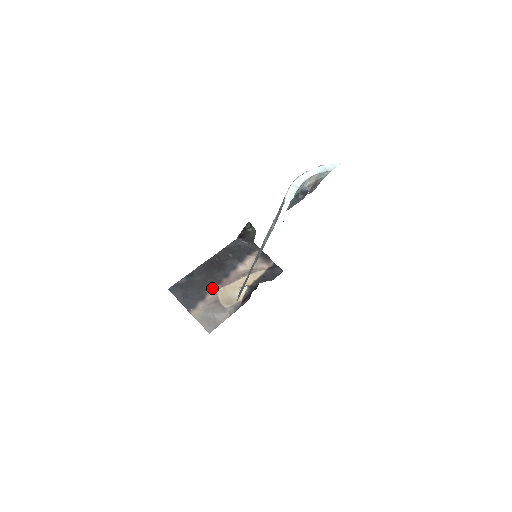
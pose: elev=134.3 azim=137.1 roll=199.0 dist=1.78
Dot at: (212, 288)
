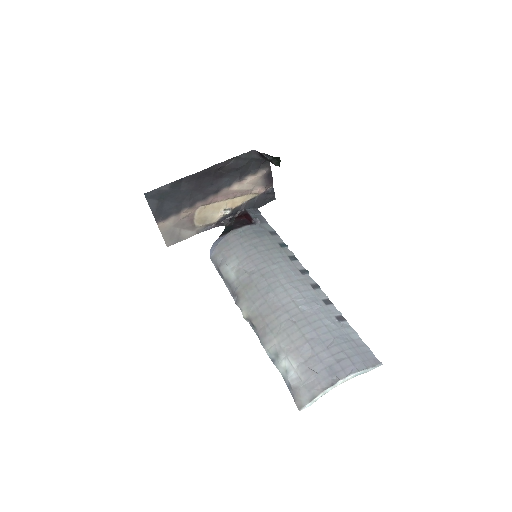
Dot at: (194, 203)
